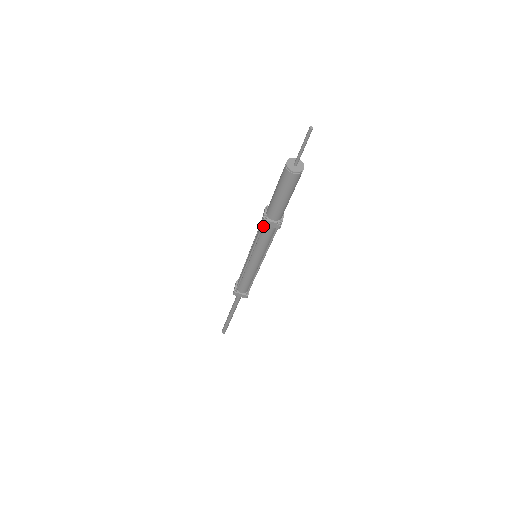
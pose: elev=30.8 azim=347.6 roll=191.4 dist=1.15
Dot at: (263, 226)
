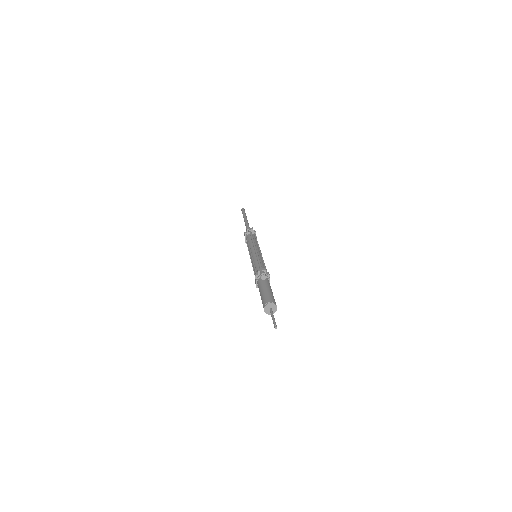
Dot at: occluded
